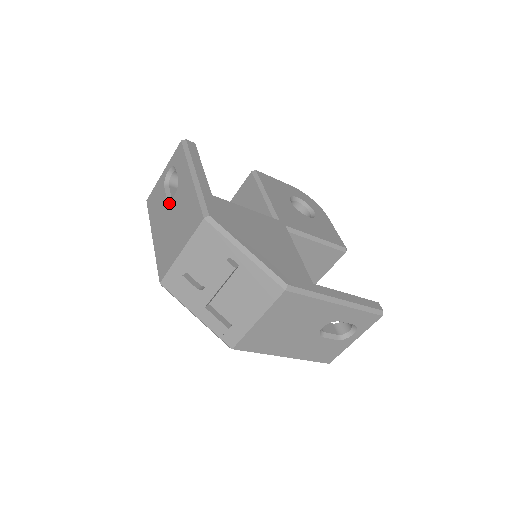
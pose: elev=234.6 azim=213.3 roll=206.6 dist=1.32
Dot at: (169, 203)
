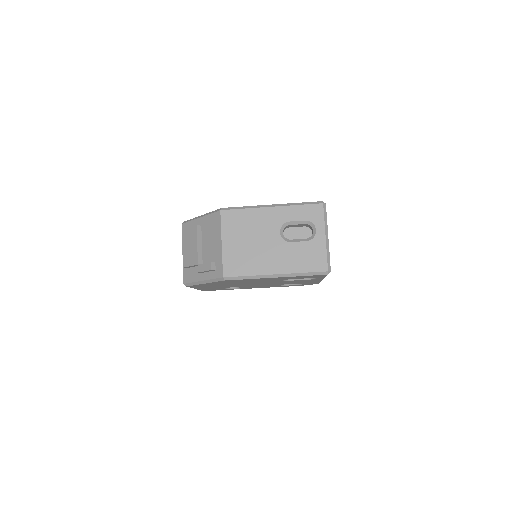
Dot at: occluded
